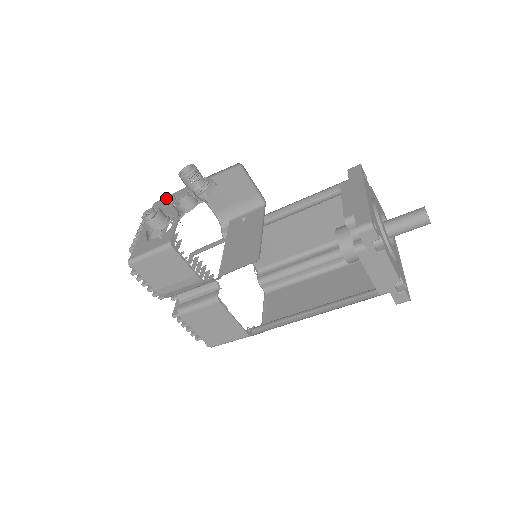
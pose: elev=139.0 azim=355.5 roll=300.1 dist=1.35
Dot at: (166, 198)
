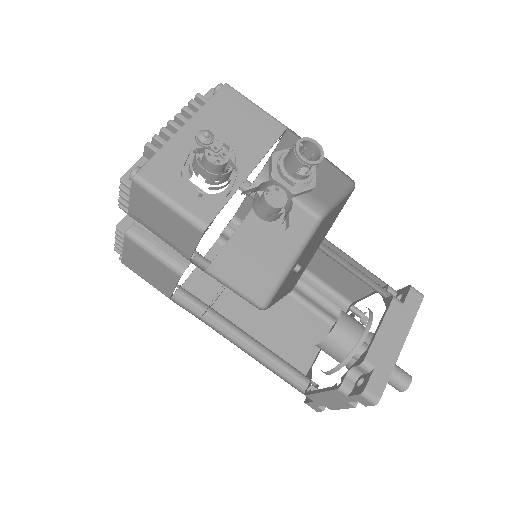
Dot at: (246, 103)
